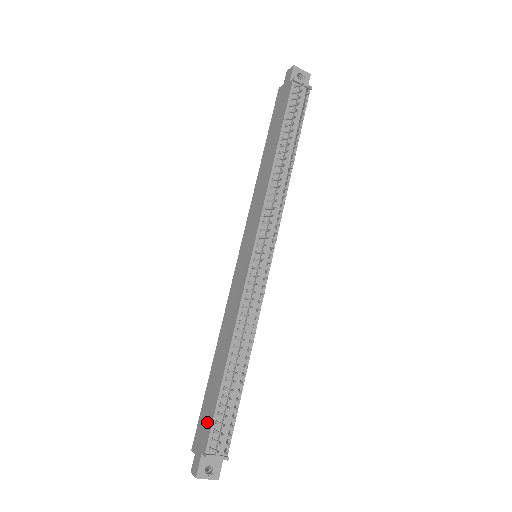
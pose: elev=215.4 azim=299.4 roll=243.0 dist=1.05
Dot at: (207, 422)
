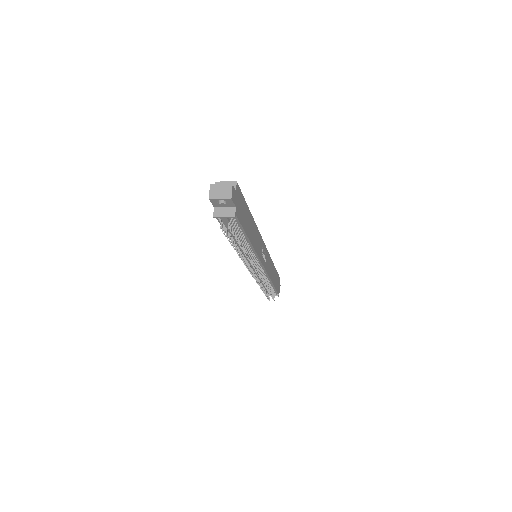
Dot at: occluded
